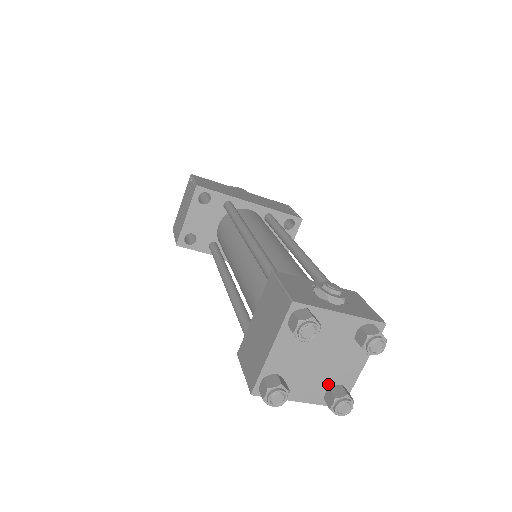
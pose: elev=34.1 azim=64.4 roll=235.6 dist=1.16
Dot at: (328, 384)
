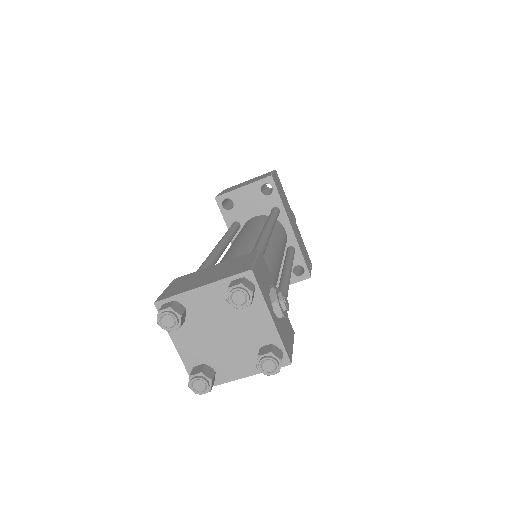
Dot at: (208, 360)
